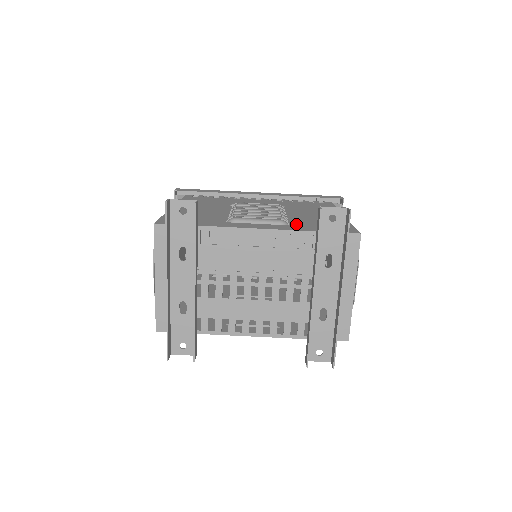
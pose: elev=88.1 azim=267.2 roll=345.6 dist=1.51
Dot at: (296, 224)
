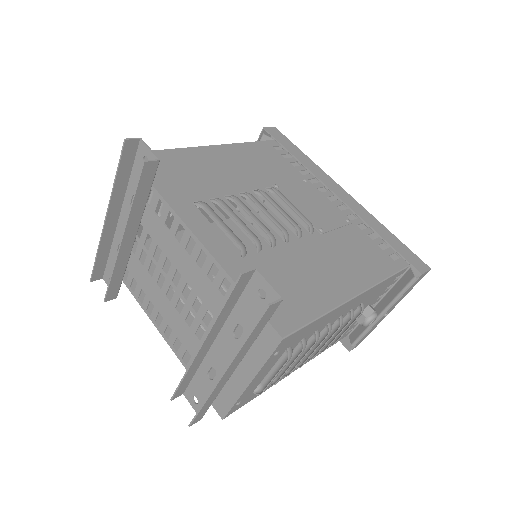
Dot at: (254, 263)
